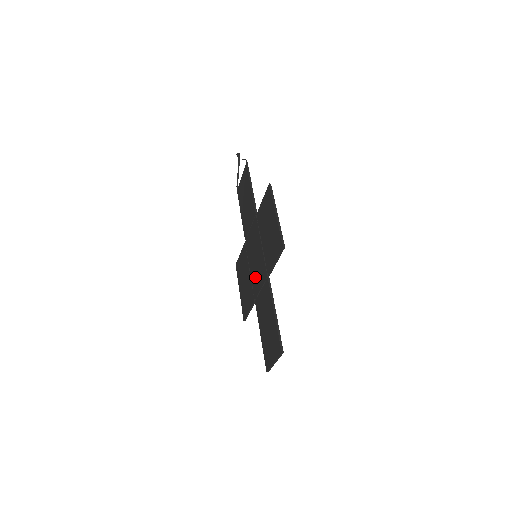
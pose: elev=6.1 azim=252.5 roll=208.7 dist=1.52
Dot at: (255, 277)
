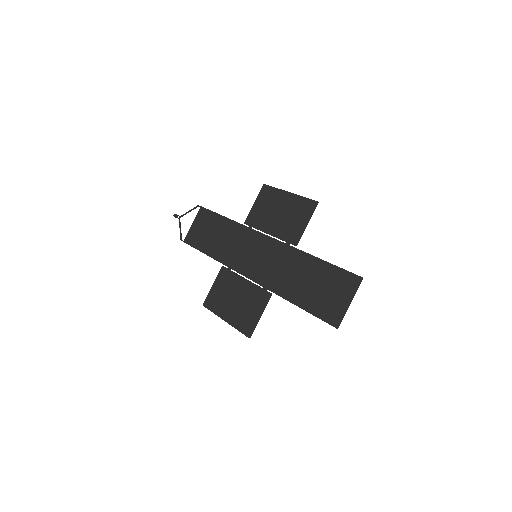
Dot at: (264, 271)
